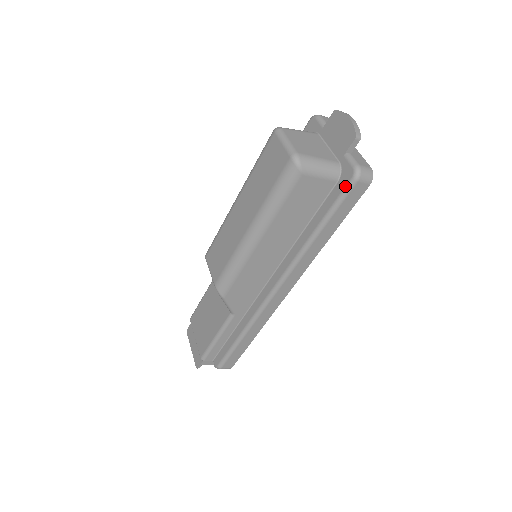
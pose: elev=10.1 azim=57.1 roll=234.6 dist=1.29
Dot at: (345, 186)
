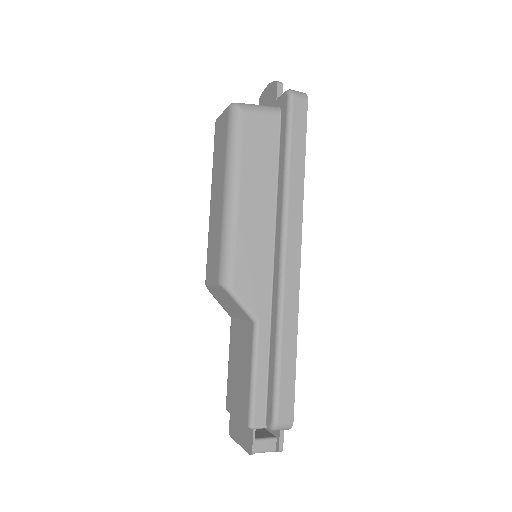
Dot at: (286, 107)
